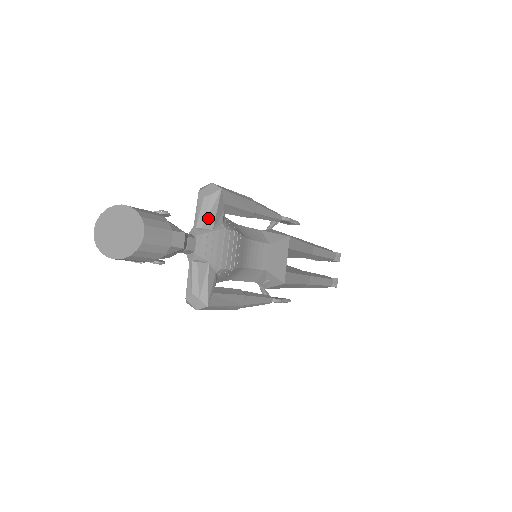
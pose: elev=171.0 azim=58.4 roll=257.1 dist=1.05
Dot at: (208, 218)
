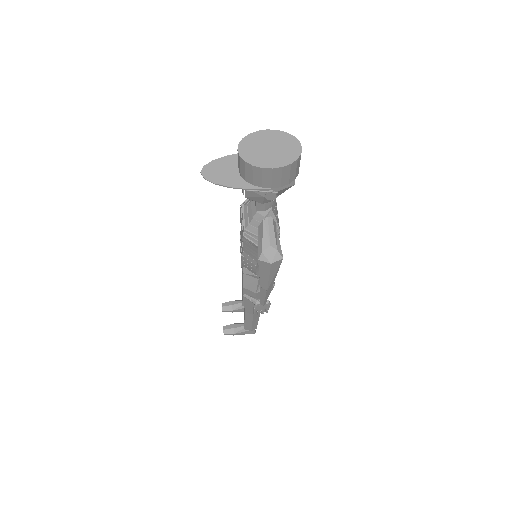
Dot at: occluded
